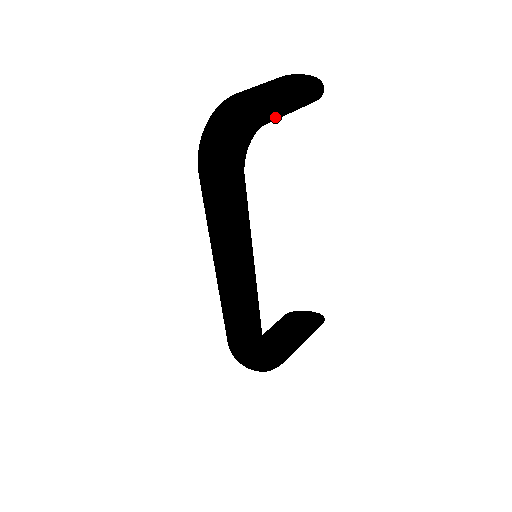
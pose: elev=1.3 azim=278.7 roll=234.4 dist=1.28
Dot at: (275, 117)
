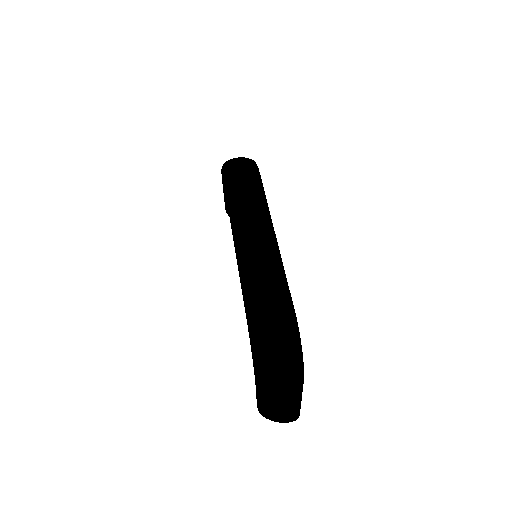
Dot at: occluded
